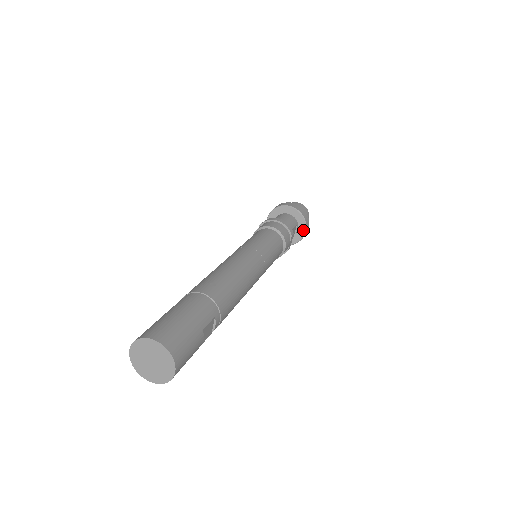
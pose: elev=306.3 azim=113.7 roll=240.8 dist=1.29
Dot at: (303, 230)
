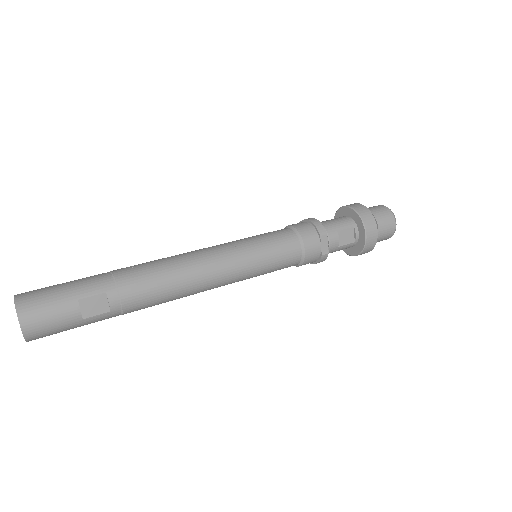
Dot at: (363, 233)
